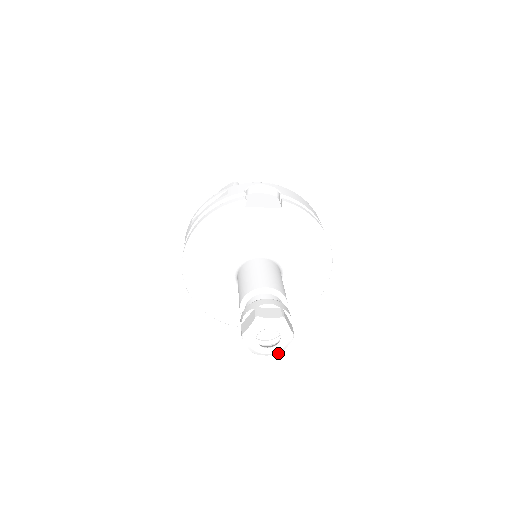
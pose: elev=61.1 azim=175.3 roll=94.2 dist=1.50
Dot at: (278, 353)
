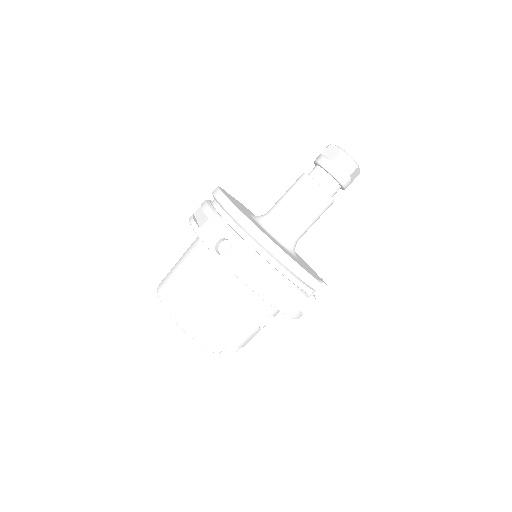
Dot at: (359, 172)
